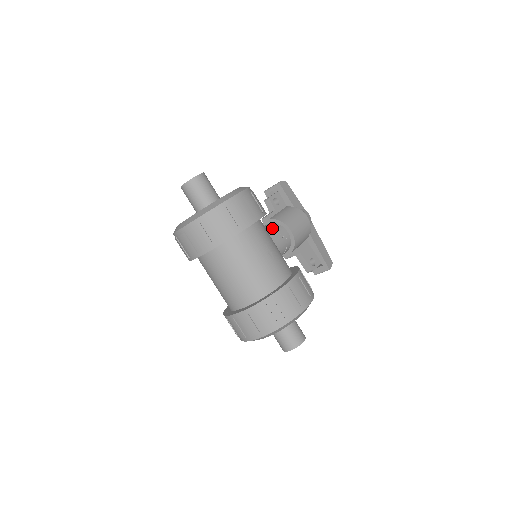
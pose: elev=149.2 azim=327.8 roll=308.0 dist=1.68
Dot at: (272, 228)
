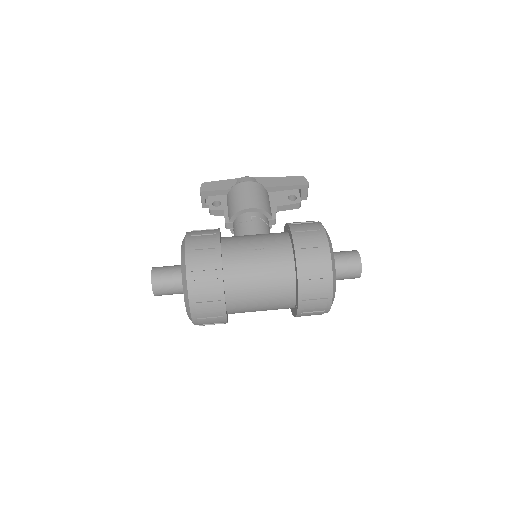
Dot at: (238, 226)
